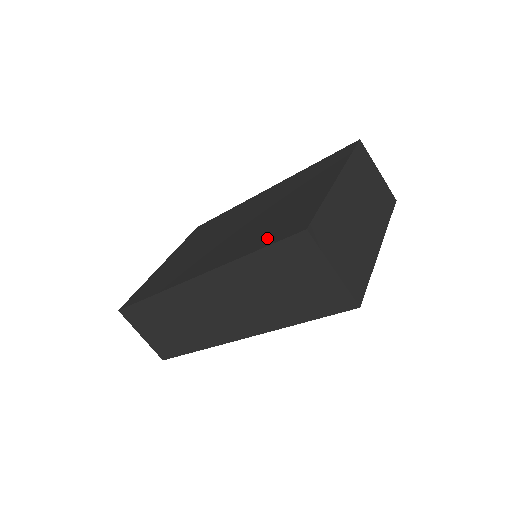
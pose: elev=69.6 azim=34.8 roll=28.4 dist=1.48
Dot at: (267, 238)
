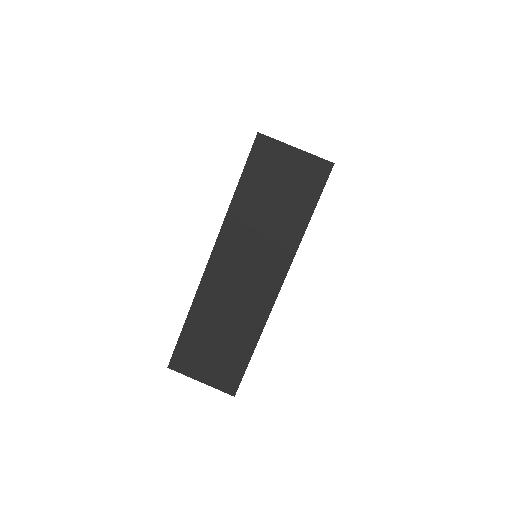
Dot at: occluded
